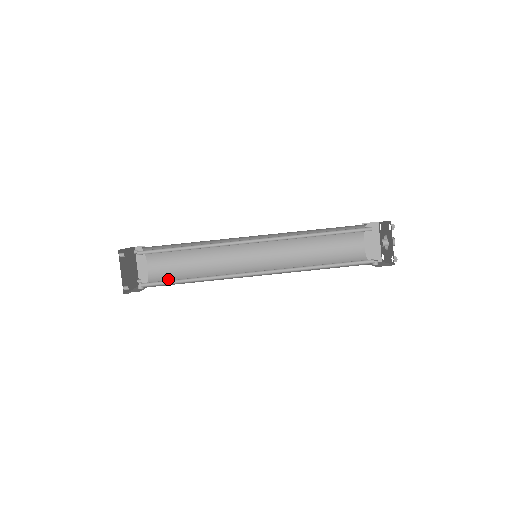
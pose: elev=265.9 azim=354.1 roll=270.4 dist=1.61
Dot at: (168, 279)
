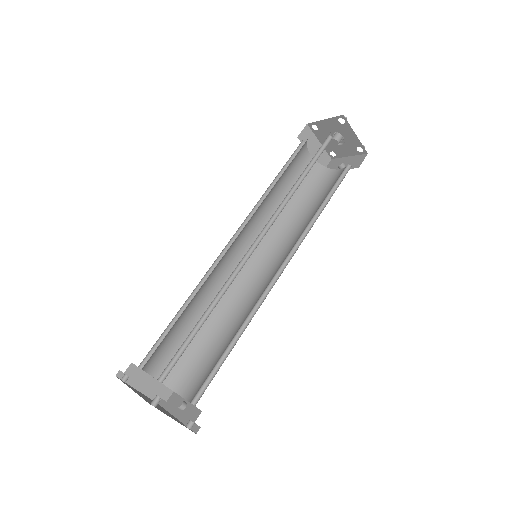
Dot at: (191, 366)
